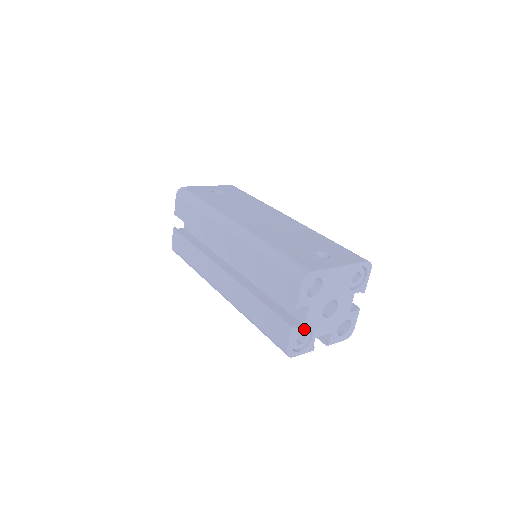
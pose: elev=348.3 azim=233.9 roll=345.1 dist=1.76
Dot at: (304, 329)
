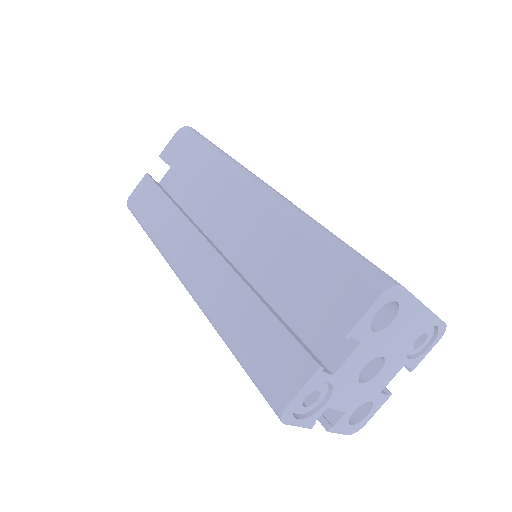
Dot at: (325, 382)
